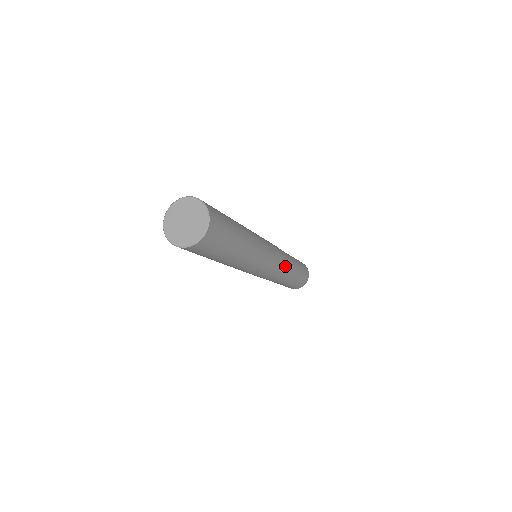
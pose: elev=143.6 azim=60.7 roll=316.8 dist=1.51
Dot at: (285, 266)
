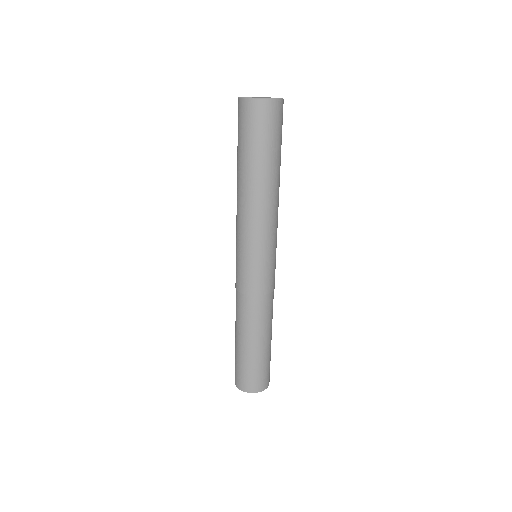
Dot at: occluded
